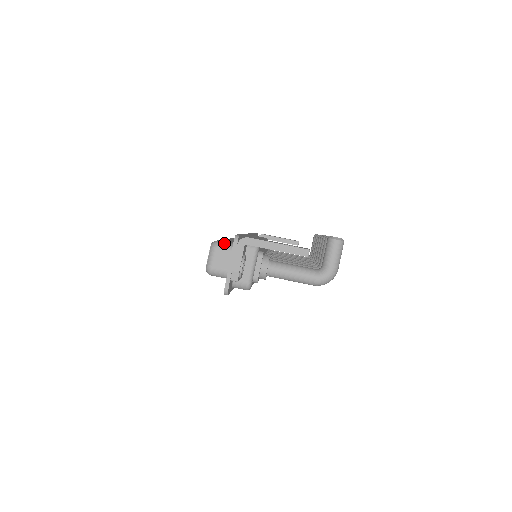
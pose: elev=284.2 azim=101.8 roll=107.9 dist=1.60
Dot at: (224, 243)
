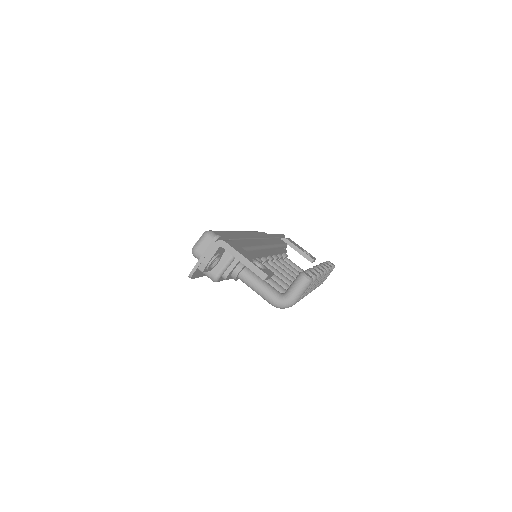
Dot at: occluded
